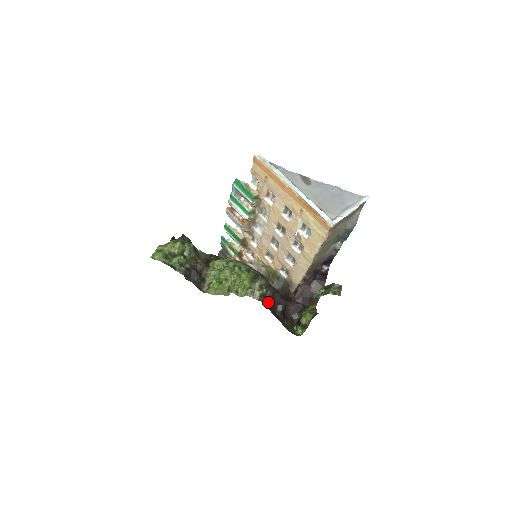
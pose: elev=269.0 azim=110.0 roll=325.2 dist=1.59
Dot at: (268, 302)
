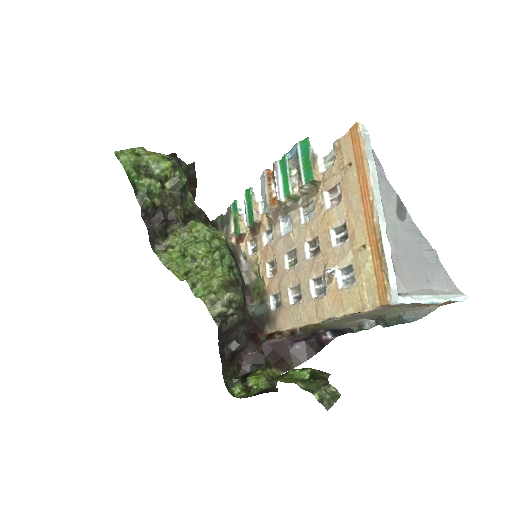
Dot at: (224, 329)
